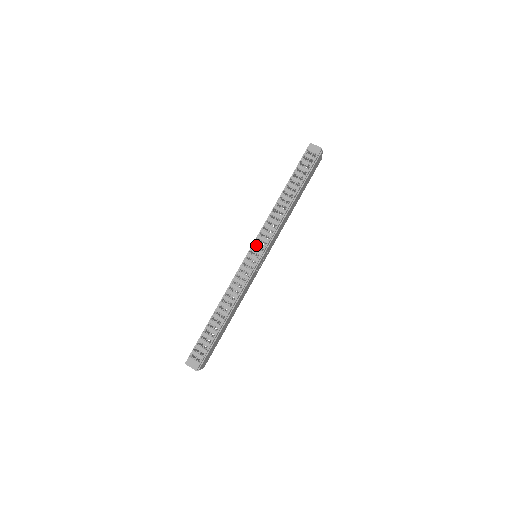
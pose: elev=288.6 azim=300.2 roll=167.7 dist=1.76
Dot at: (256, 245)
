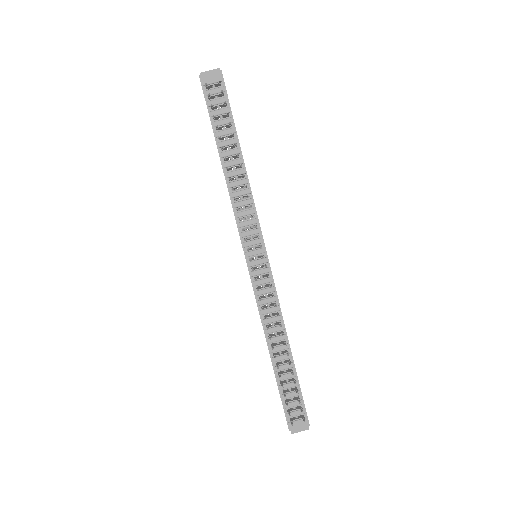
Dot at: (249, 246)
